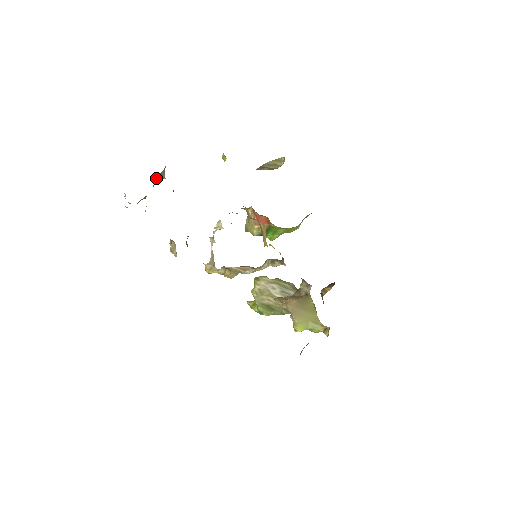
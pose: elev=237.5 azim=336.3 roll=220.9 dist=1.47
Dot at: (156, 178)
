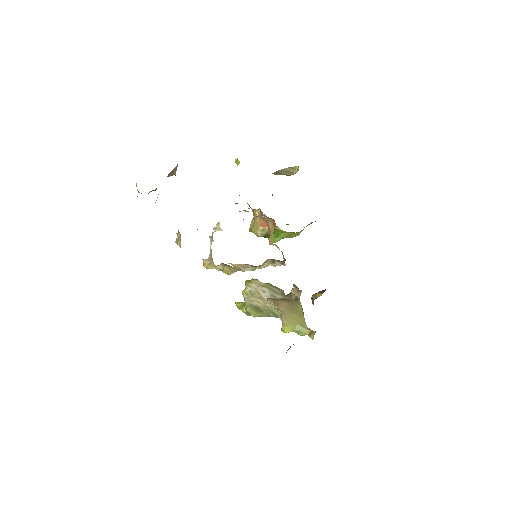
Dot at: occluded
